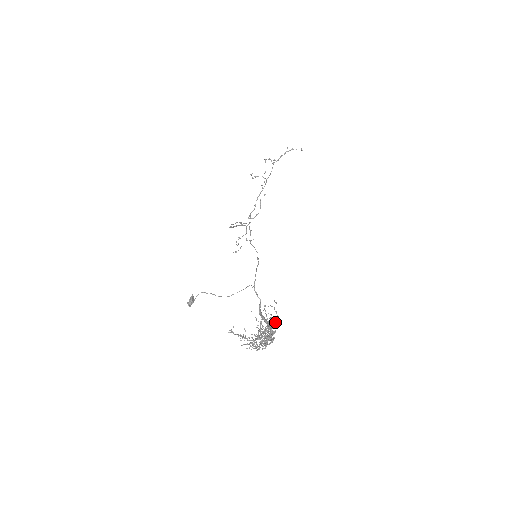
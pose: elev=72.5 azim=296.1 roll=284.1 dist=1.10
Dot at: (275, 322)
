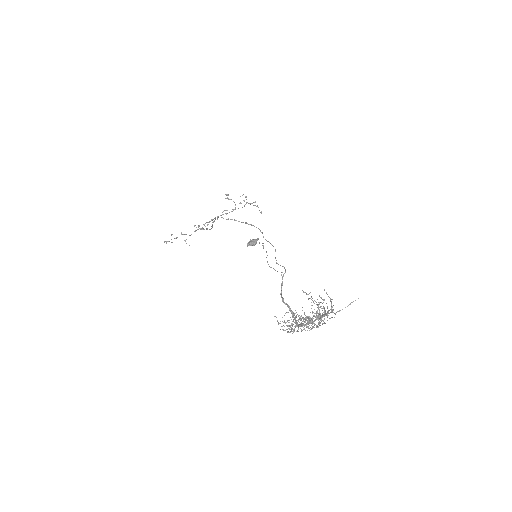
Dot at: (317, 315)
